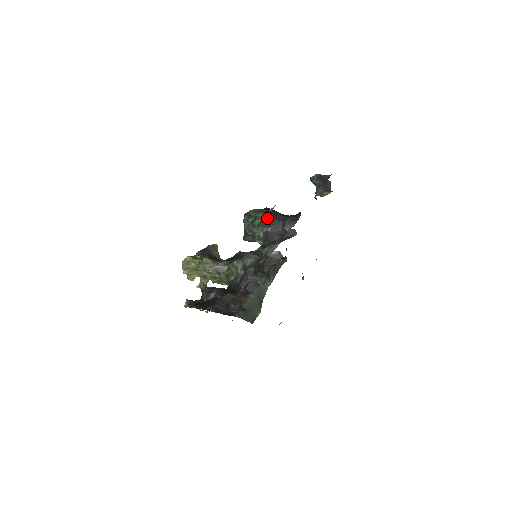
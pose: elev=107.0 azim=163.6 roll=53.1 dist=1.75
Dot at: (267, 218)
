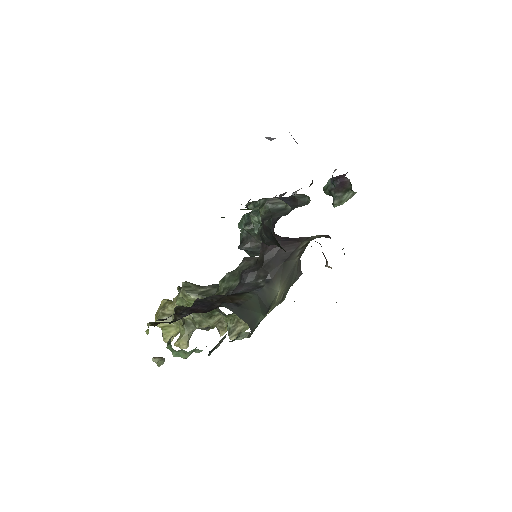
Dot at: (268, 199)
